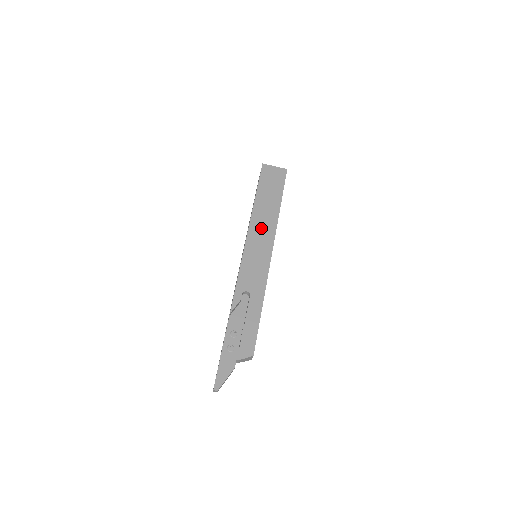
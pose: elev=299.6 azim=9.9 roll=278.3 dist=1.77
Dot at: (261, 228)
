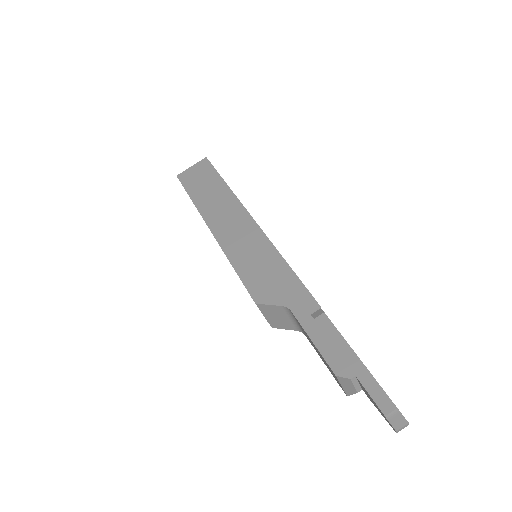
Dot at: occluded
